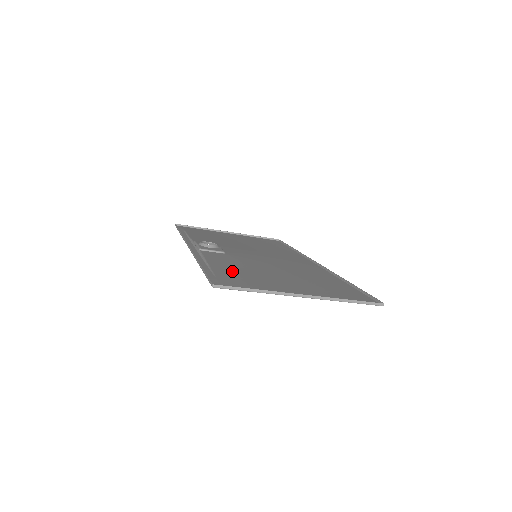
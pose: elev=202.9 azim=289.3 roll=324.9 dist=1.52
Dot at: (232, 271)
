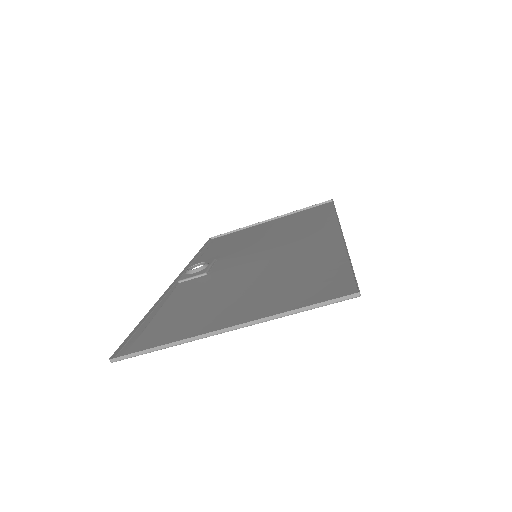
Dot at: (177, 312)
